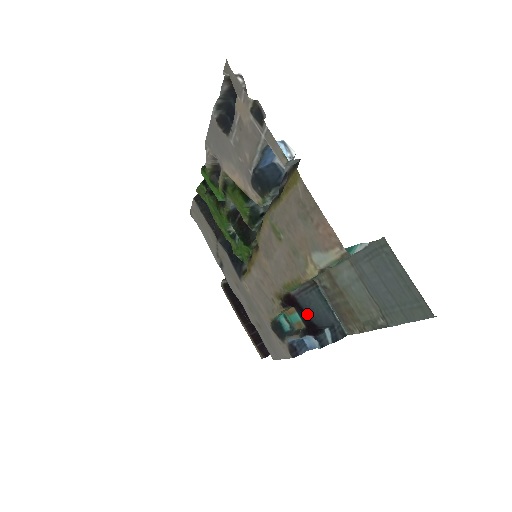
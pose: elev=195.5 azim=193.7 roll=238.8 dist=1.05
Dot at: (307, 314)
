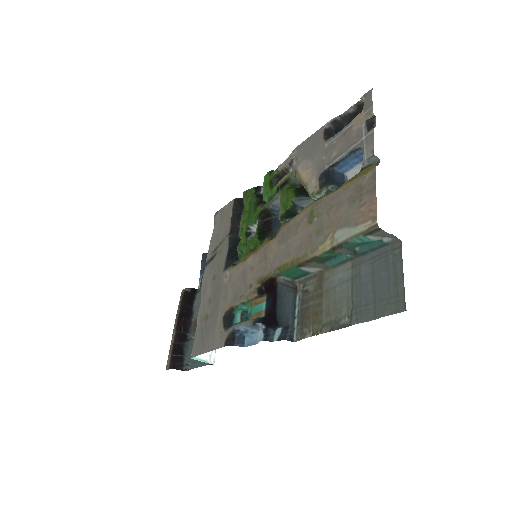
Dot at: (277, 302)
